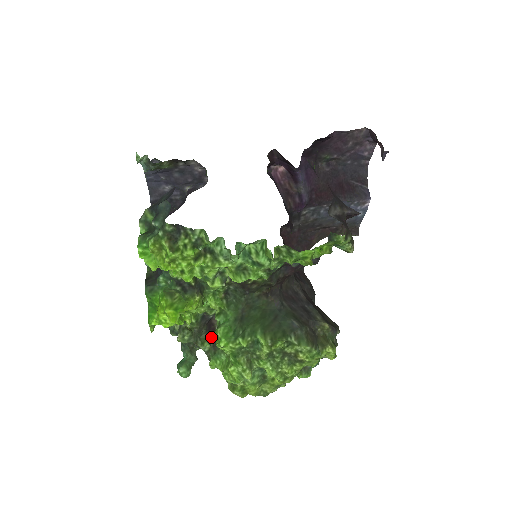
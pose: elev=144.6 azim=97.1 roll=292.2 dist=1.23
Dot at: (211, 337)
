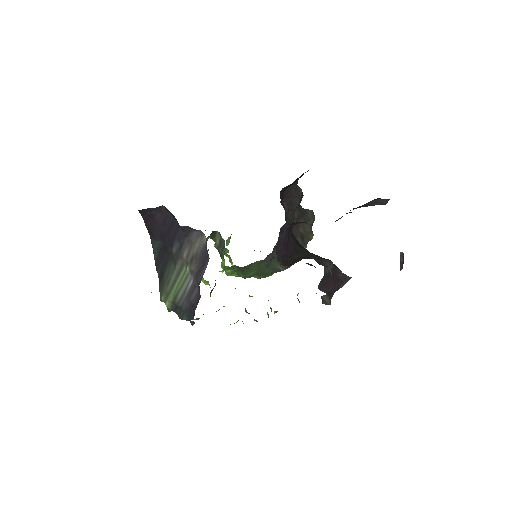
Dot at: (214, 239)
